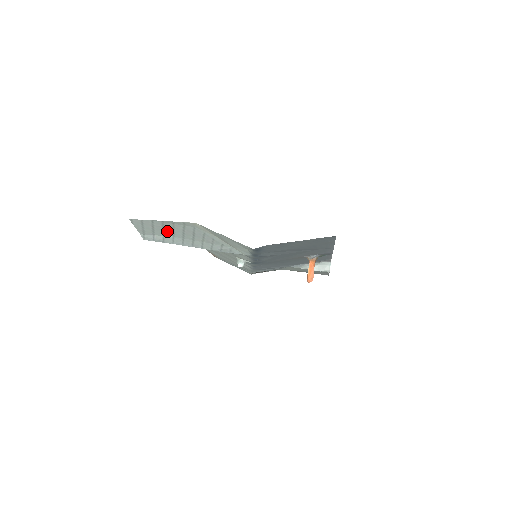
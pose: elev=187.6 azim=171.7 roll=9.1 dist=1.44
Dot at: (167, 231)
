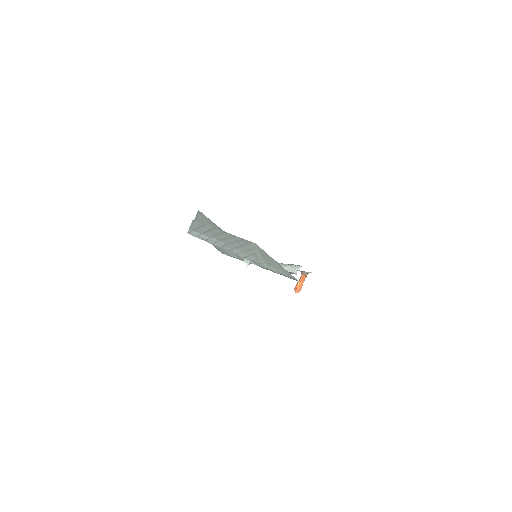
Dot at: (218, 236)
